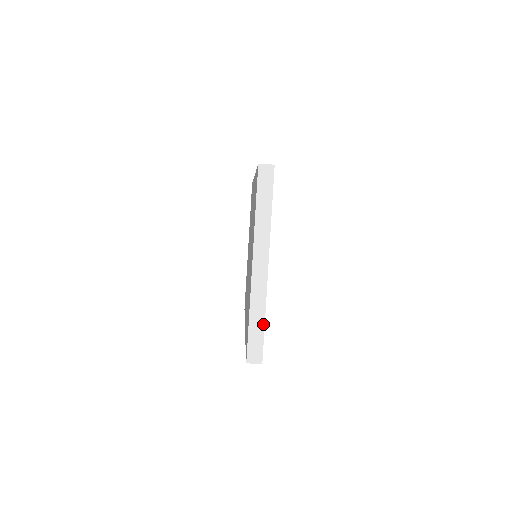
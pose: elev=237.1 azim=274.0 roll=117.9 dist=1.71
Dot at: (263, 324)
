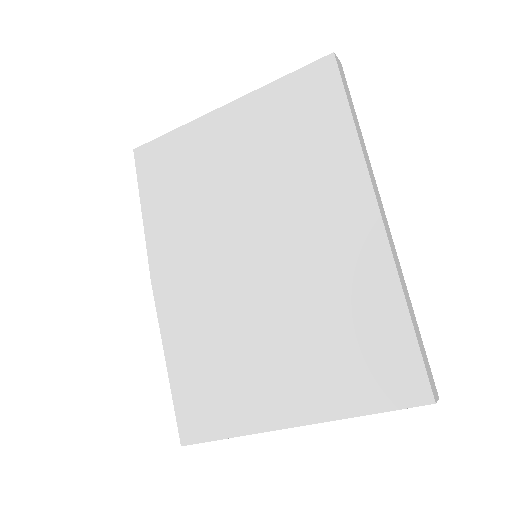
Dot at: occluded
